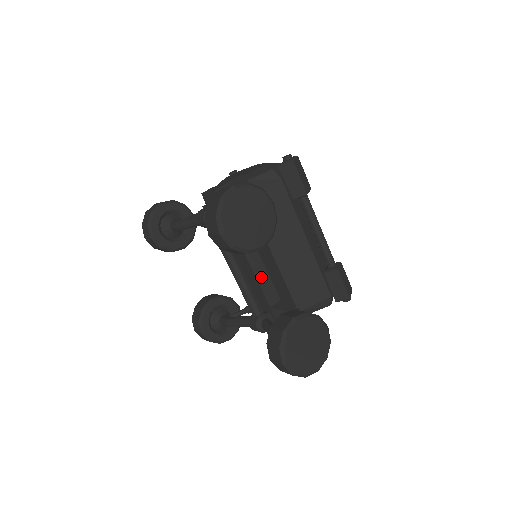
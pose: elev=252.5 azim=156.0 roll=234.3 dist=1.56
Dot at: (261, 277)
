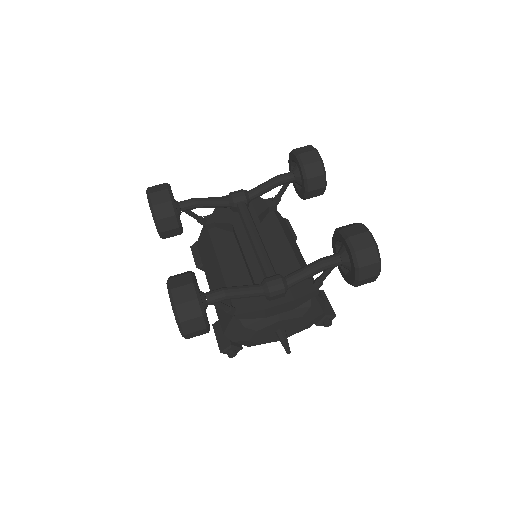
Dot at: occluded
